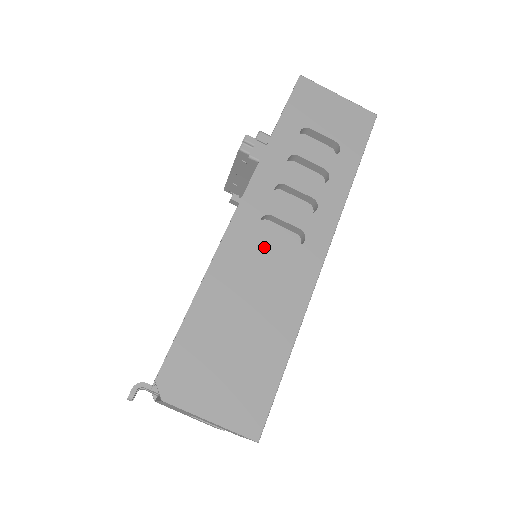
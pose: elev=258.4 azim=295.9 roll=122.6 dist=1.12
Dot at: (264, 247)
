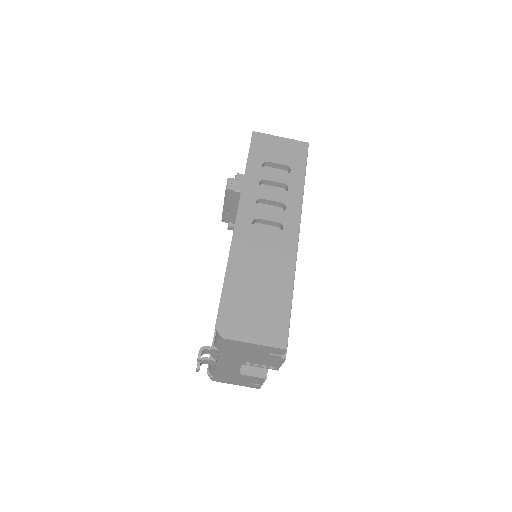
Dot at: (259, 238)
